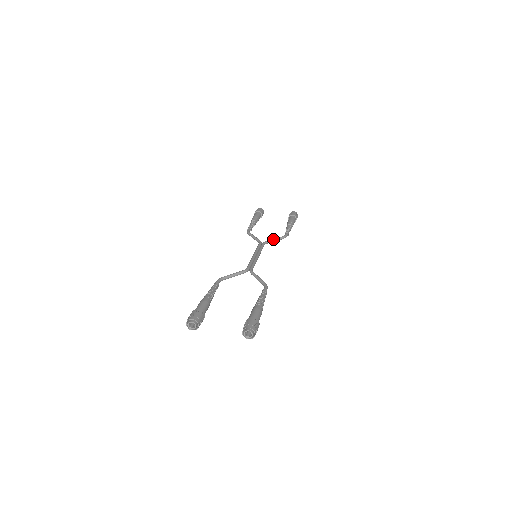
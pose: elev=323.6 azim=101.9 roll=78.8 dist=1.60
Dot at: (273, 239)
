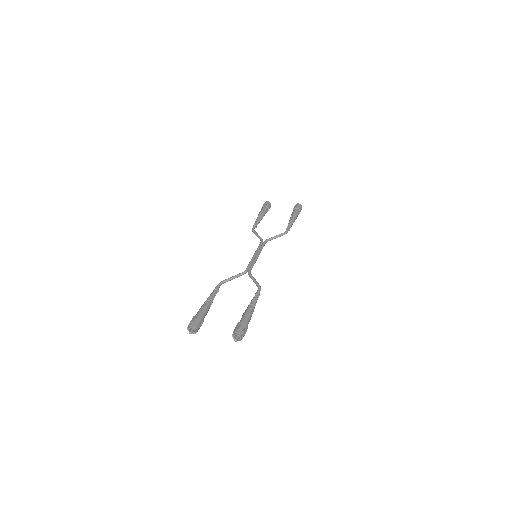
Dot at: (274, 236)
